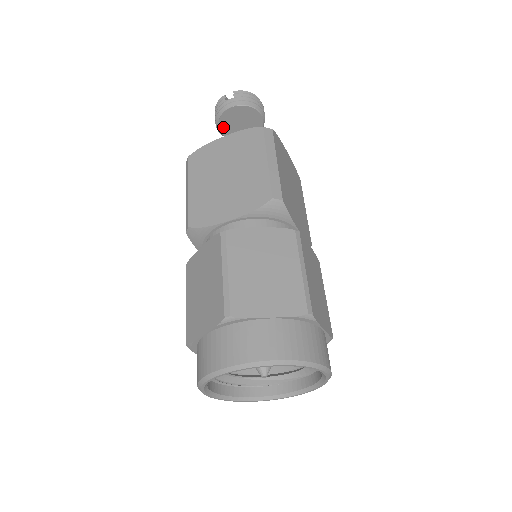
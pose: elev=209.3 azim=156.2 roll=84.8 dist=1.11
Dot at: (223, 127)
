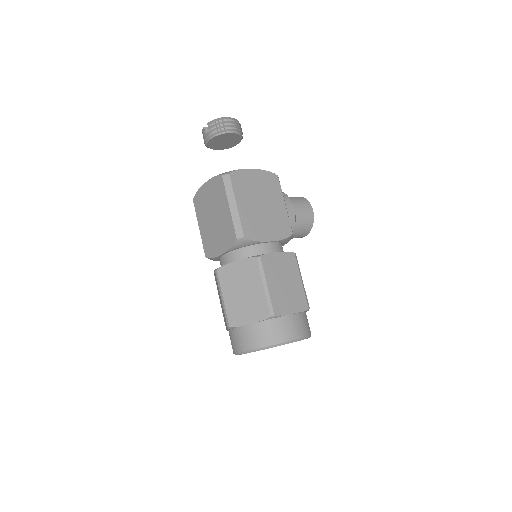
Dot at: (214, 148)
